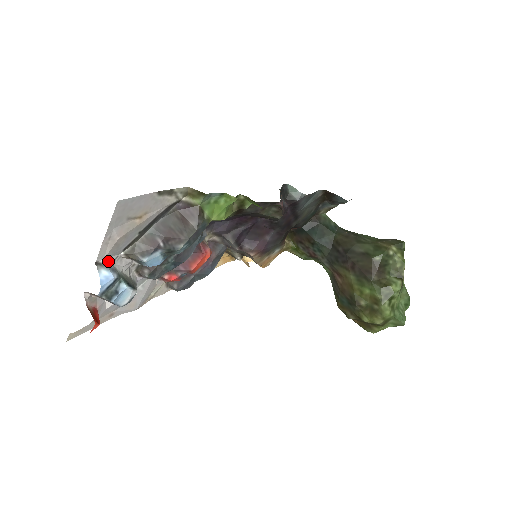
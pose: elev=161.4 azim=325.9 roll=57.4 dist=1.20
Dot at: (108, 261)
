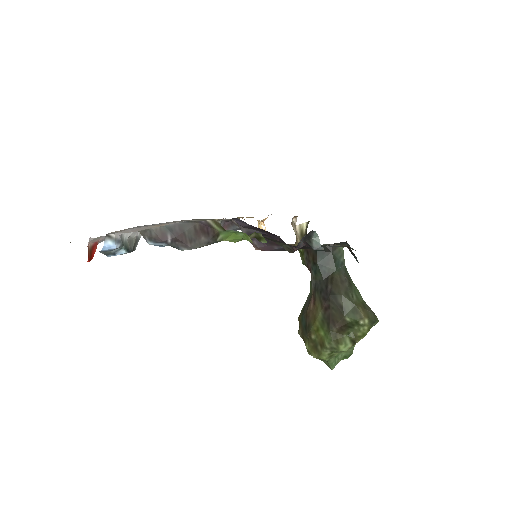
Dot at: (118, 234)
